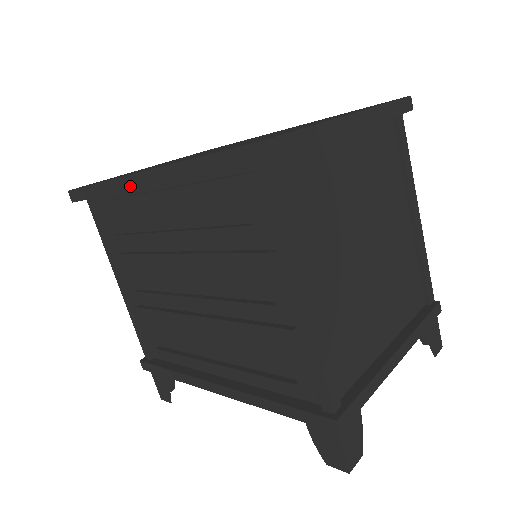
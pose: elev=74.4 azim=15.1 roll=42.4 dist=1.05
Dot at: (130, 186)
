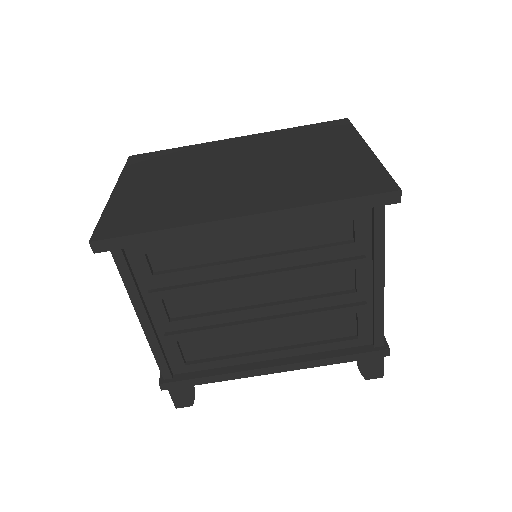
Dot at: (222, 229)
